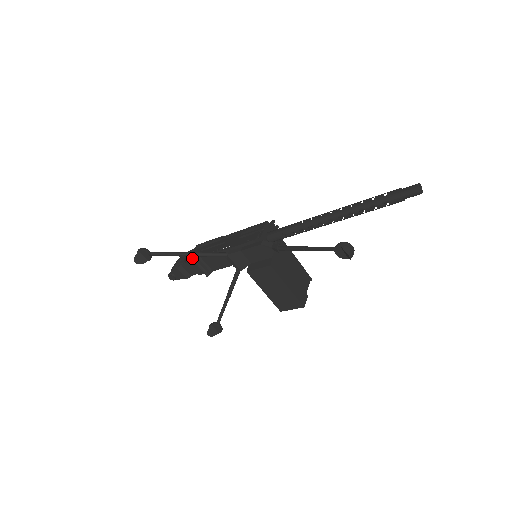
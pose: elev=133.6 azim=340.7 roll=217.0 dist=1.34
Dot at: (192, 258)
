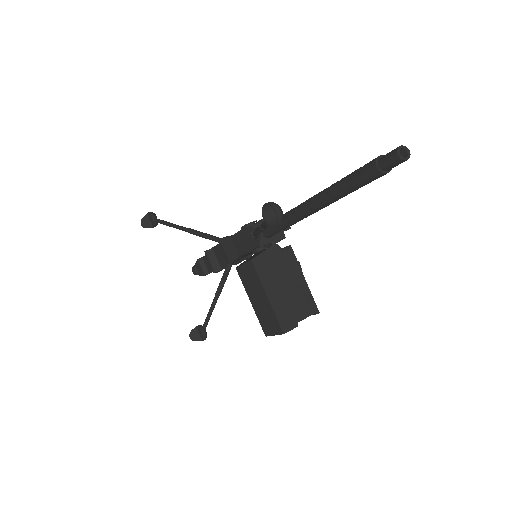
Dot at: occluded
